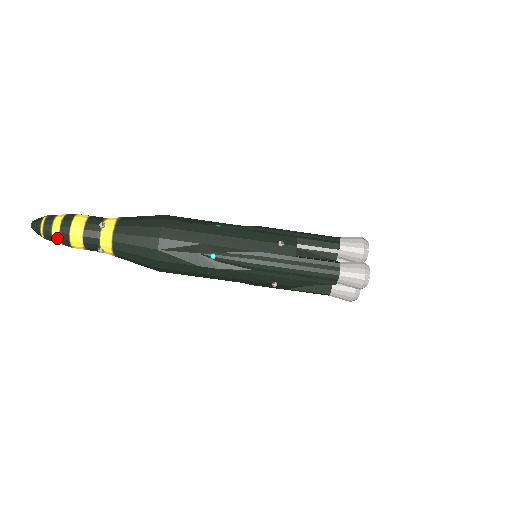
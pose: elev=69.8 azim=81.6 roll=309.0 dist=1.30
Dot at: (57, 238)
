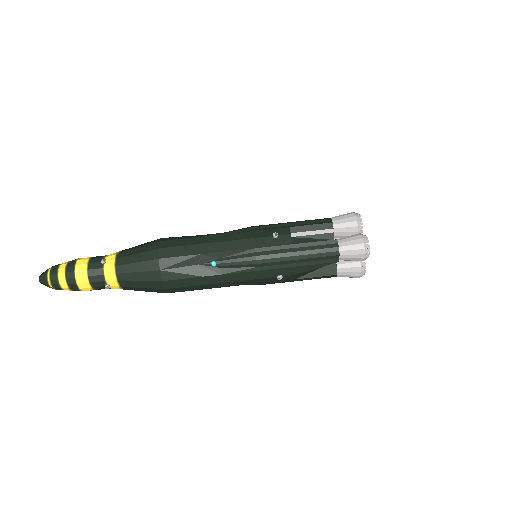
Dot at: (64, 285)
